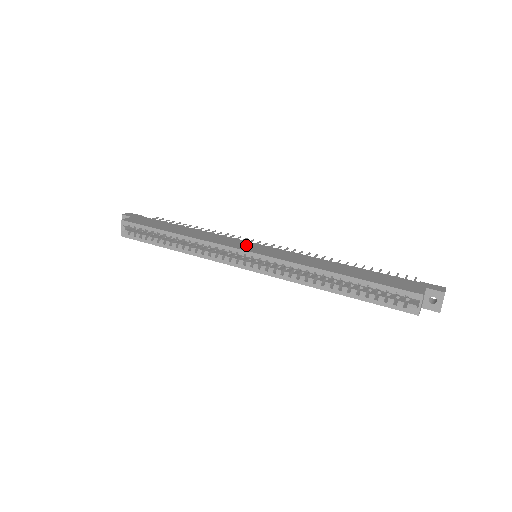
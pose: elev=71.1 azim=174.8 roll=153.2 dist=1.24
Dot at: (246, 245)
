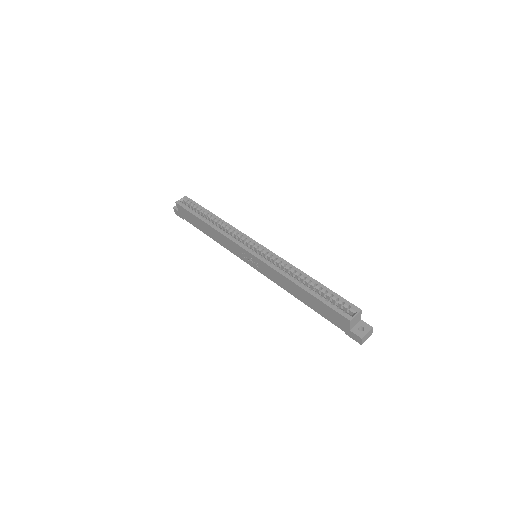
Dot at: occluded
